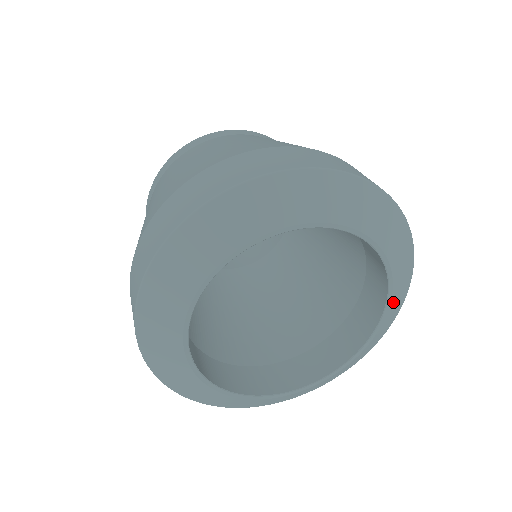
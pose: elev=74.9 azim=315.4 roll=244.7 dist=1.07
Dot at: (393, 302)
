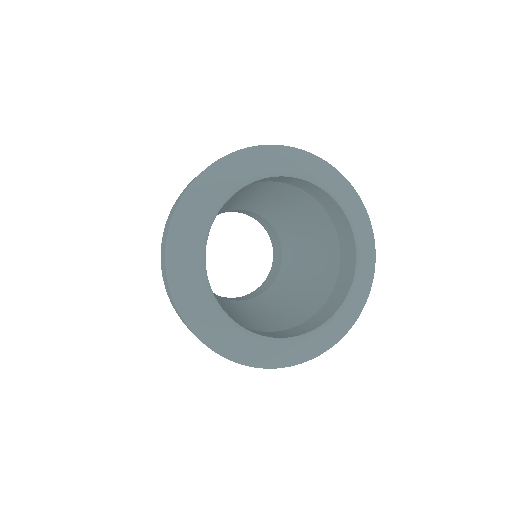
Dot at: (338, 193)
